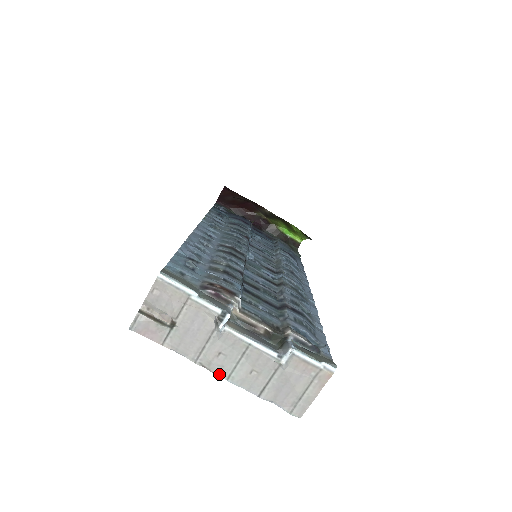
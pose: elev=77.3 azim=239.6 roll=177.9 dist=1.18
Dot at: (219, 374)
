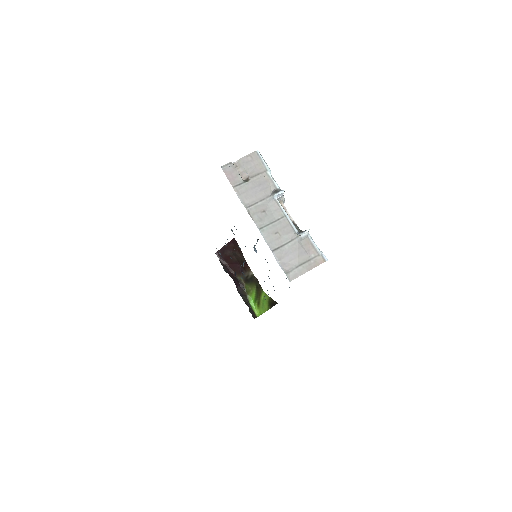
Dot at: (256, 223)
